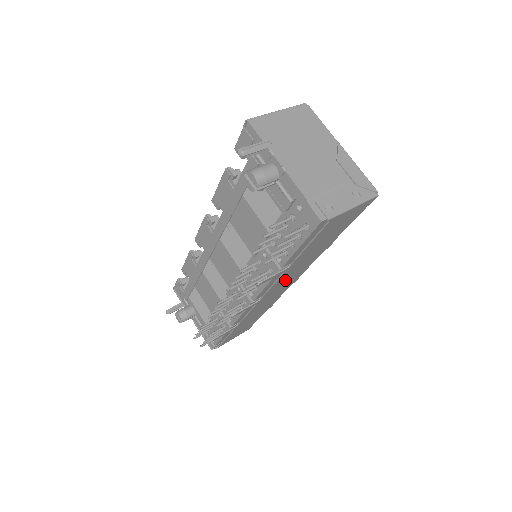
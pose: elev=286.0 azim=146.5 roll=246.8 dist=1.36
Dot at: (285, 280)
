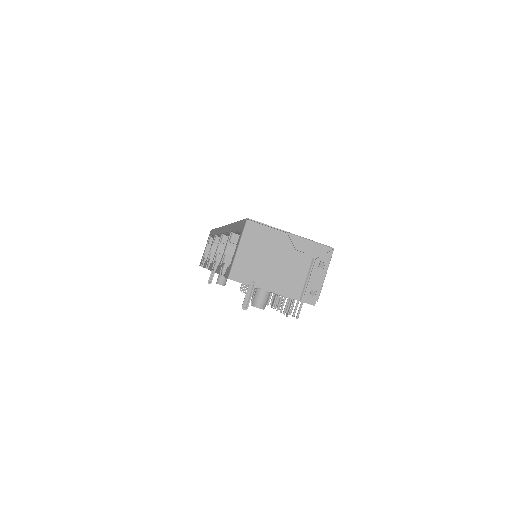
Dot at: occluded
